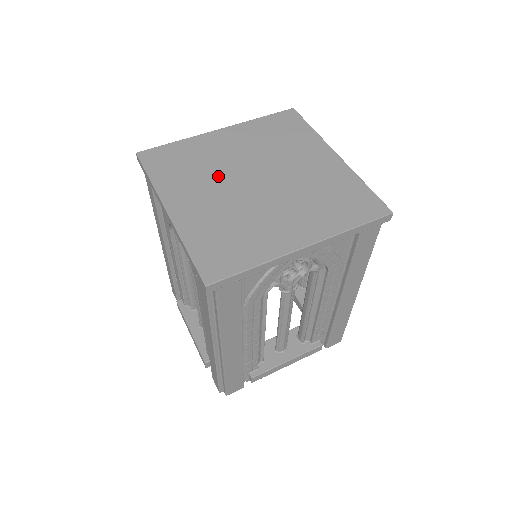
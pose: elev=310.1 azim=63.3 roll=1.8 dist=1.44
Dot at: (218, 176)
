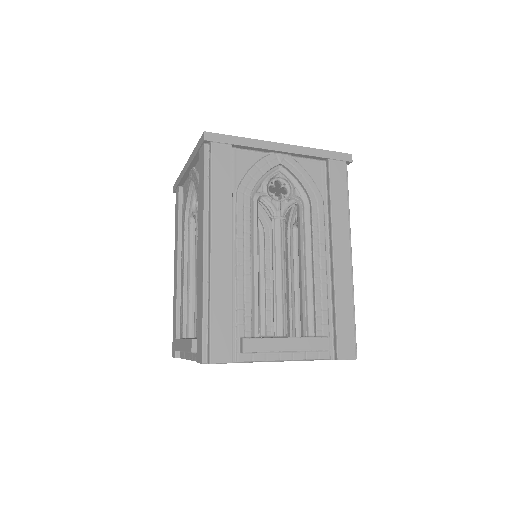
Dot at: occluded
